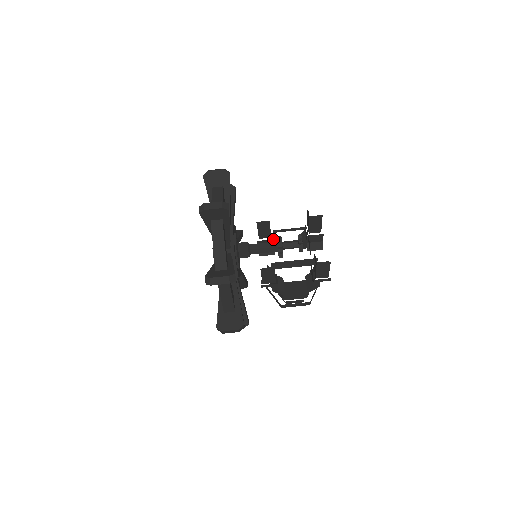
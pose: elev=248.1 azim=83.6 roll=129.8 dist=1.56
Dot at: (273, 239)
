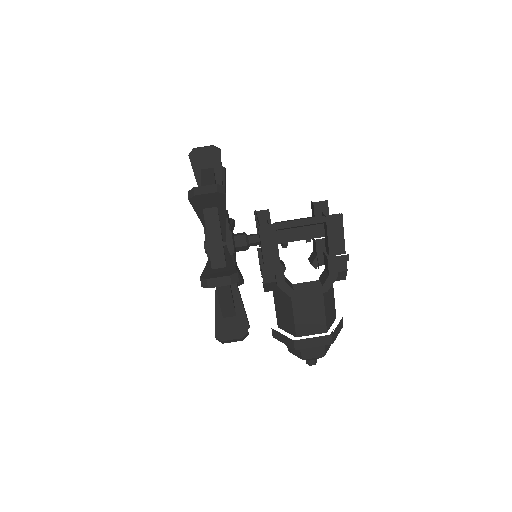
Dot at: occluded
